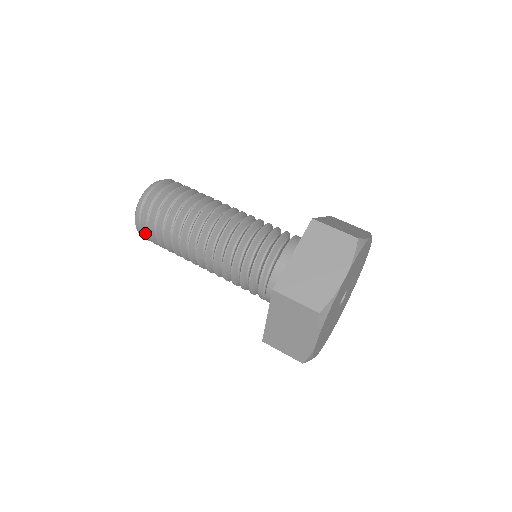
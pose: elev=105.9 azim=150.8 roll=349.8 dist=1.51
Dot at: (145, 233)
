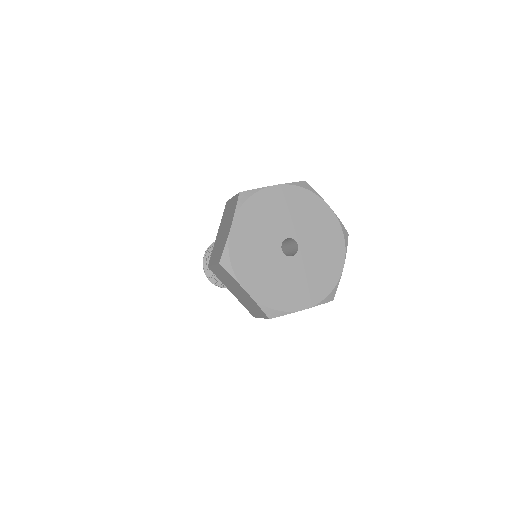
Dot at: occluded
